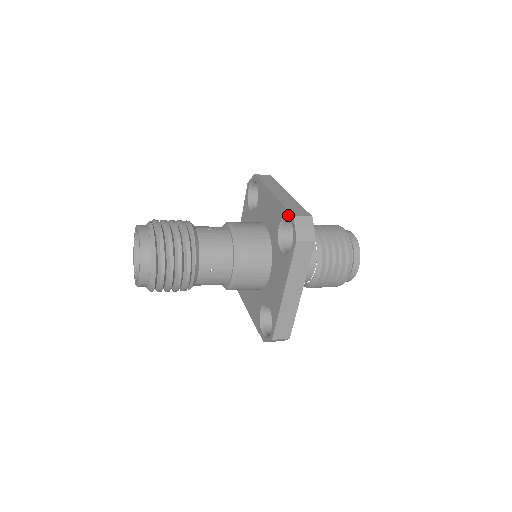
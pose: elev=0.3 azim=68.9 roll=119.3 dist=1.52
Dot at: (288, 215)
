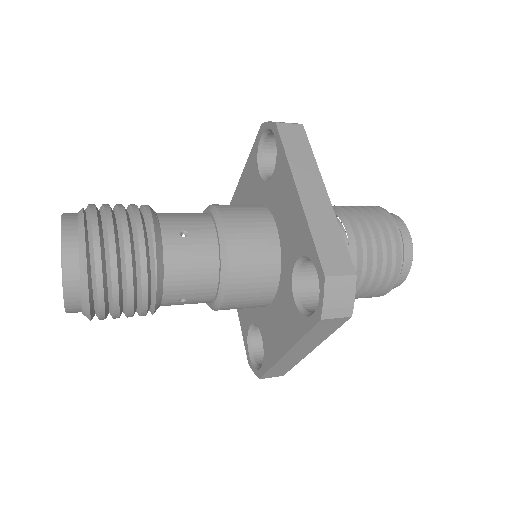
Dot at: (316, 265)
